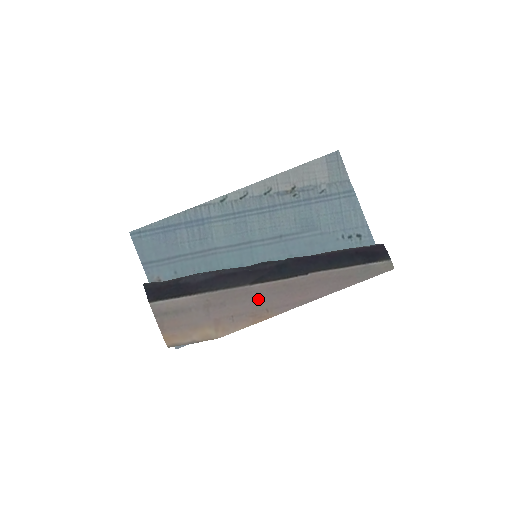
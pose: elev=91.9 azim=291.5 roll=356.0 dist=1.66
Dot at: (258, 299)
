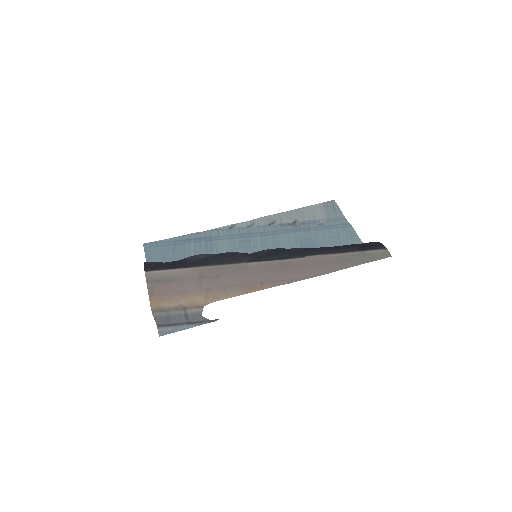
Dot at: (253, 275)
